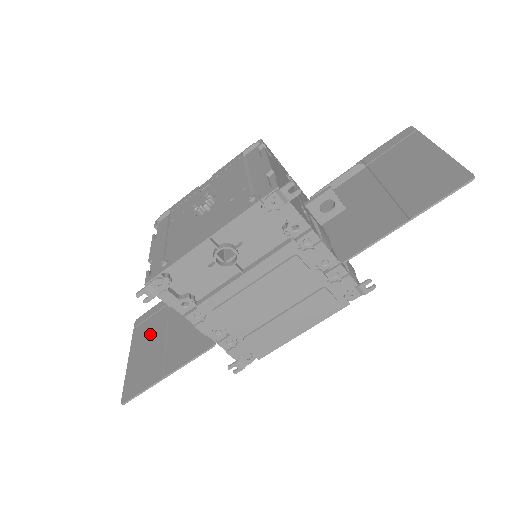
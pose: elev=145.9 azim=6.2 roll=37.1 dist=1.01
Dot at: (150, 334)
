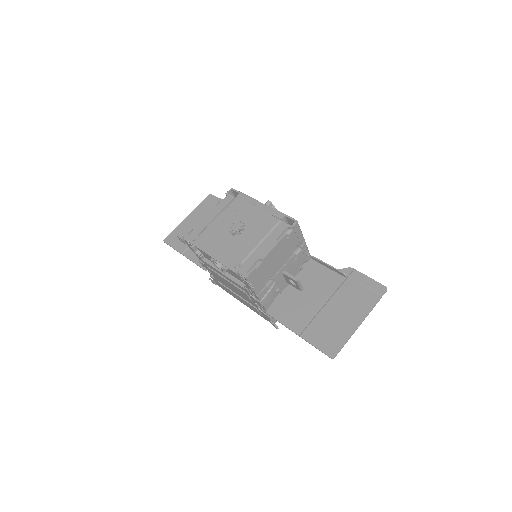
Dot at: occluded
